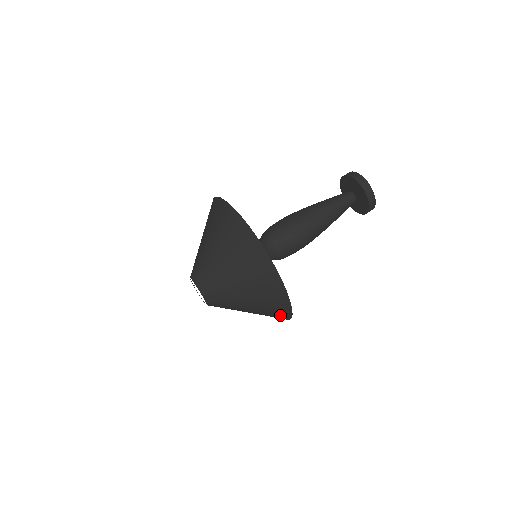
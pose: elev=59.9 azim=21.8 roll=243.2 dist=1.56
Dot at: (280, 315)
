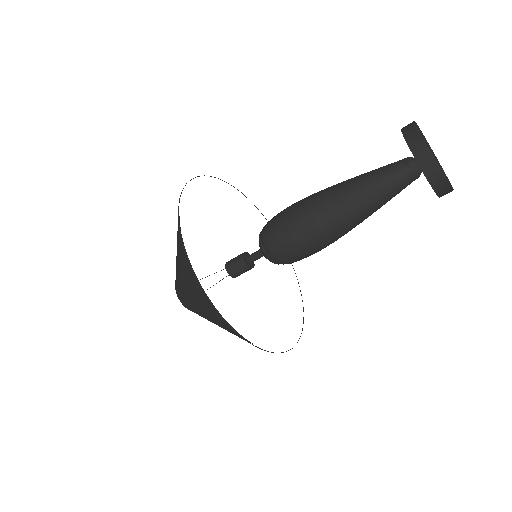
Dot at: occluded
